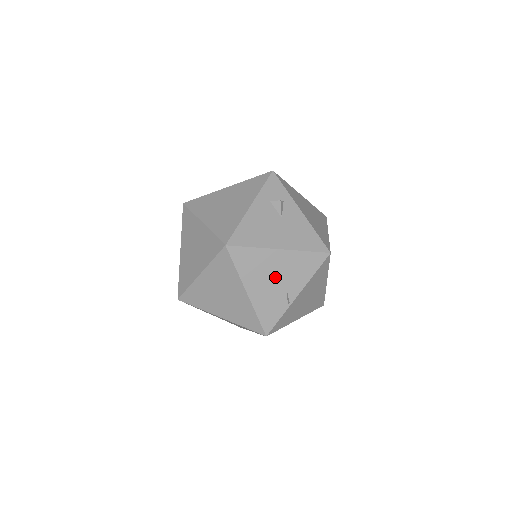
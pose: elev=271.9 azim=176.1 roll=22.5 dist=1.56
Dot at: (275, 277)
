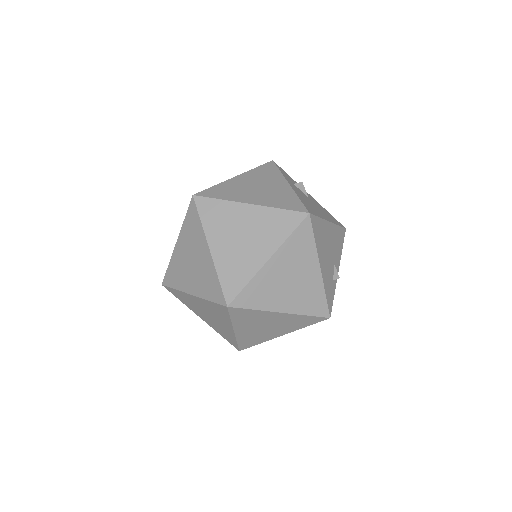
Dot at: (330, 251)
